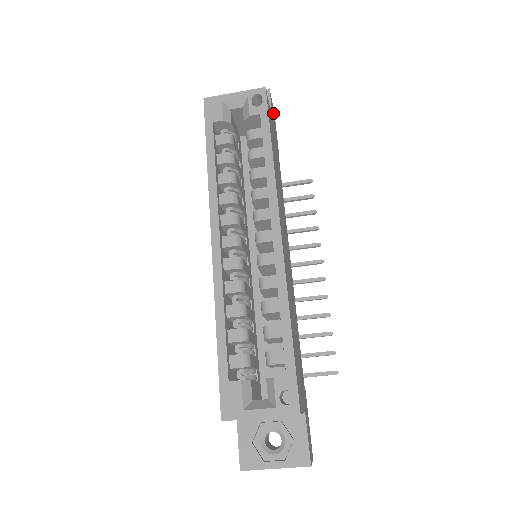
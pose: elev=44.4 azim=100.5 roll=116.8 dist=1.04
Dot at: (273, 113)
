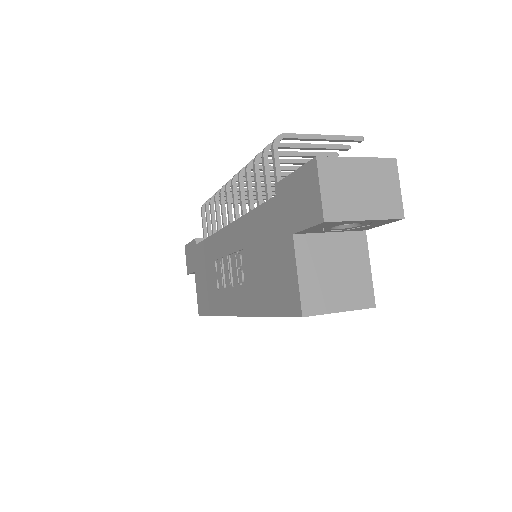
Dot at: occluded
